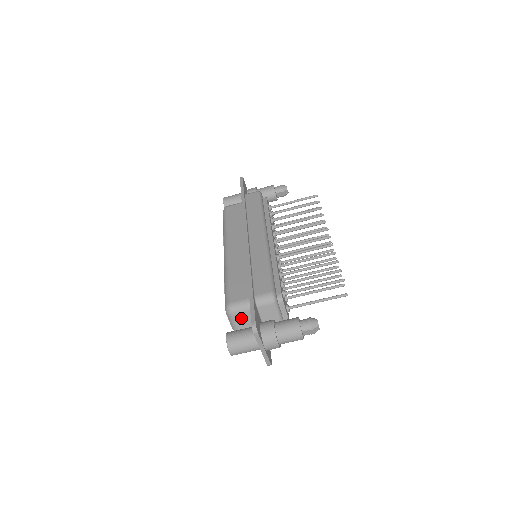
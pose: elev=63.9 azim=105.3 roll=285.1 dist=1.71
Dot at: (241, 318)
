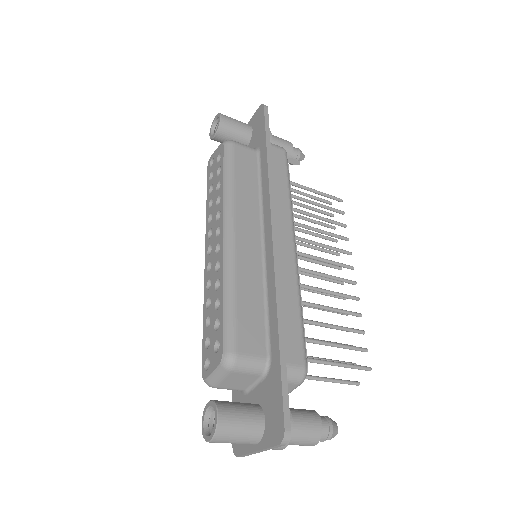
Dot at: (236, 378)
